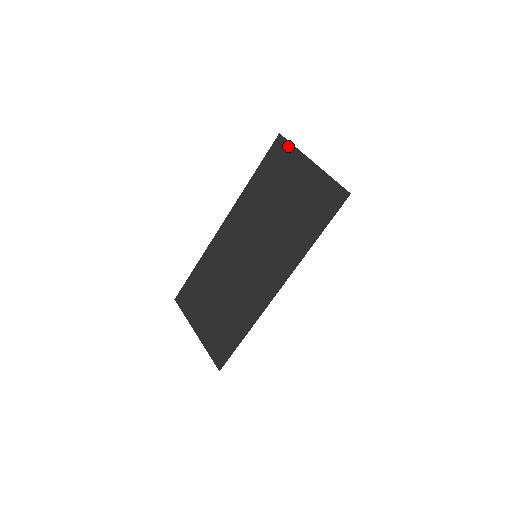
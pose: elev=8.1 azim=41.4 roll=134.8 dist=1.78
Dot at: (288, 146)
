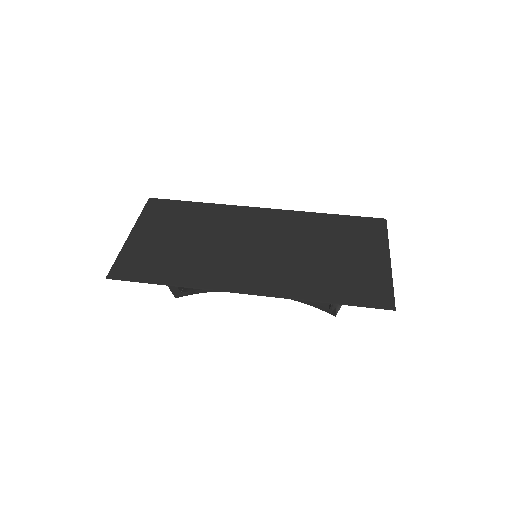
Dot at: (384, 232)
